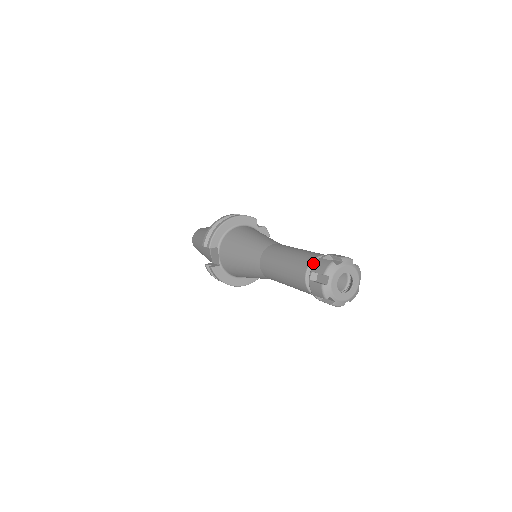
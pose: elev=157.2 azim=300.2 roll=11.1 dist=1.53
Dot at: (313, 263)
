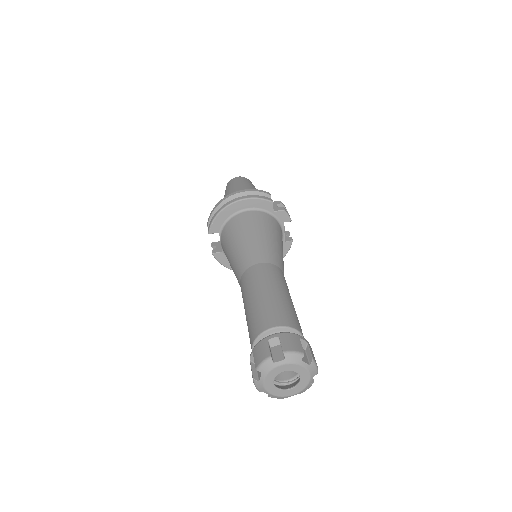
Dot at: (263, 335)
